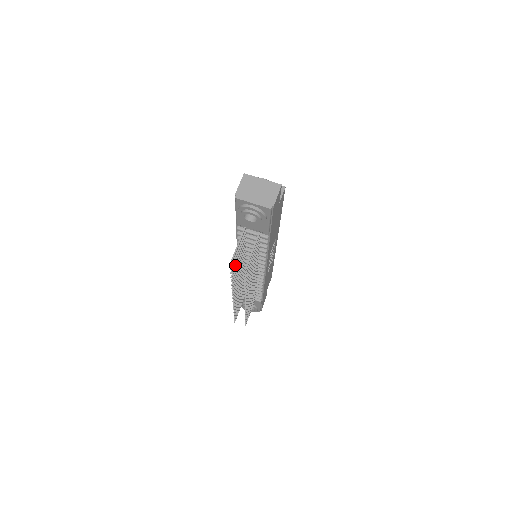
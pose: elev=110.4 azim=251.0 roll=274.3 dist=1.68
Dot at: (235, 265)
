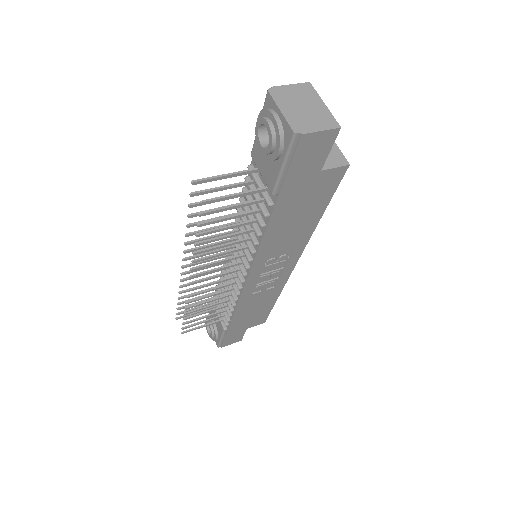
Dot at: occluded
